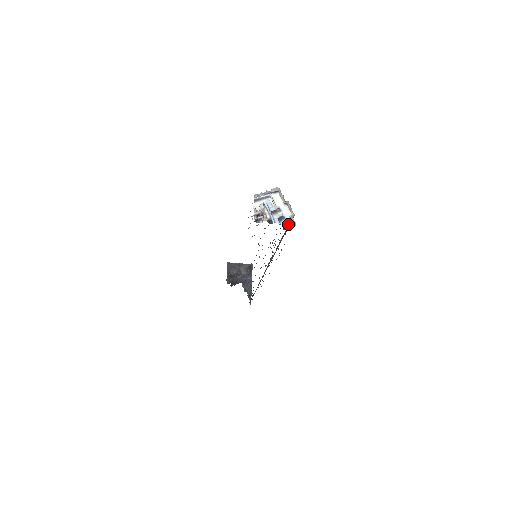
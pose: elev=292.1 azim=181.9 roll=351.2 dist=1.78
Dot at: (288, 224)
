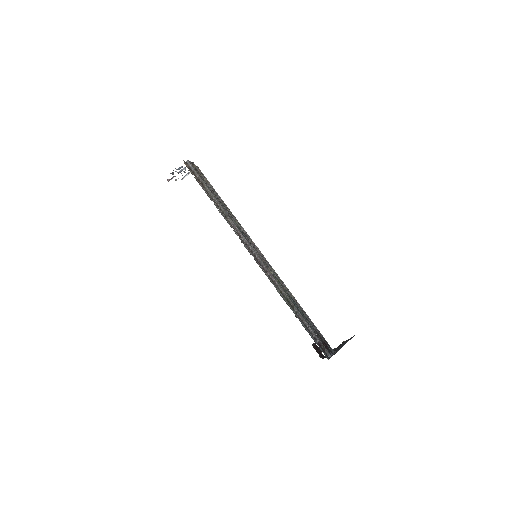
Dot at: occluded
